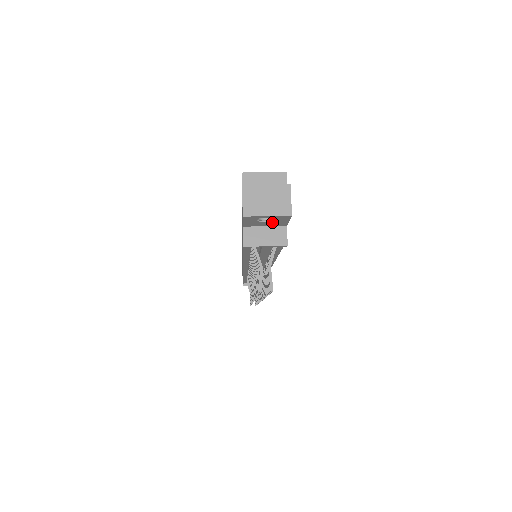
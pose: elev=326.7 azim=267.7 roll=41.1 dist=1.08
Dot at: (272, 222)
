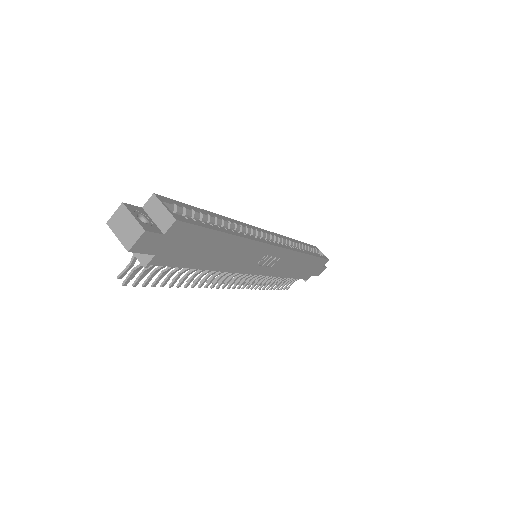
Dot at: occluded
